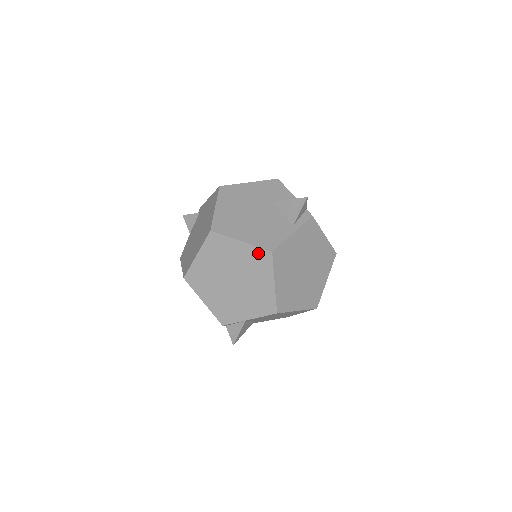
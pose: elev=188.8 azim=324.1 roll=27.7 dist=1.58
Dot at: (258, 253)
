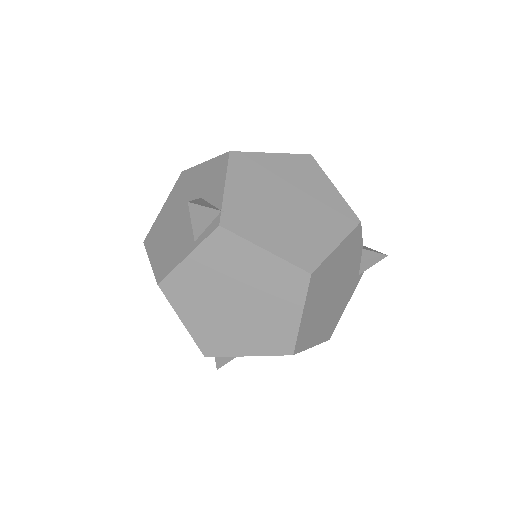
Dot at: occluded
